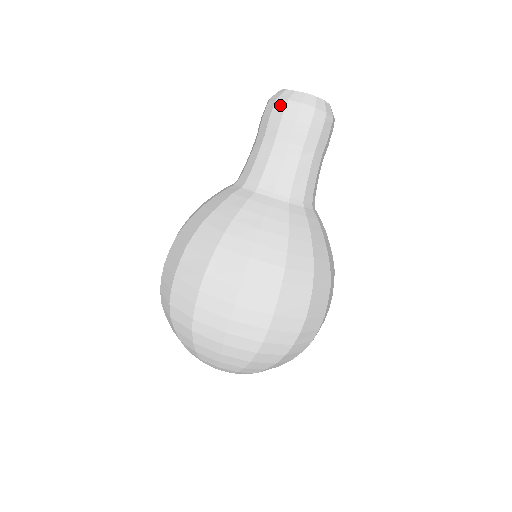
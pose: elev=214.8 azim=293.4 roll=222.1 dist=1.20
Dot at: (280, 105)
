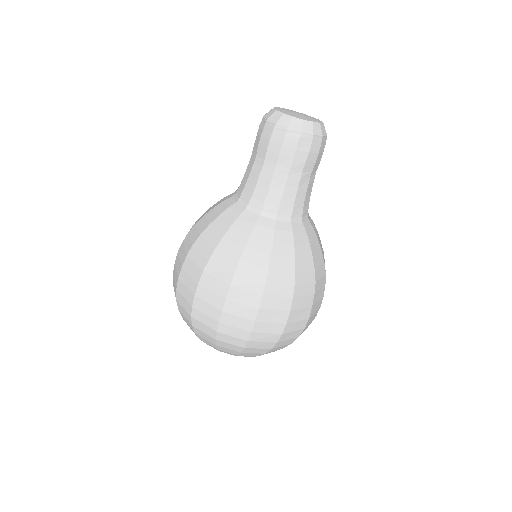
Dot at: (293, 137)
